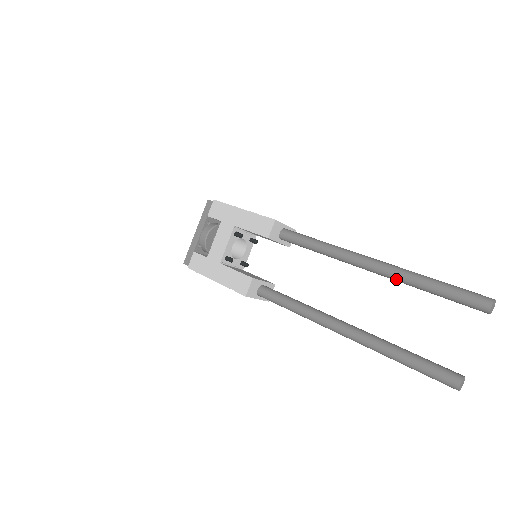
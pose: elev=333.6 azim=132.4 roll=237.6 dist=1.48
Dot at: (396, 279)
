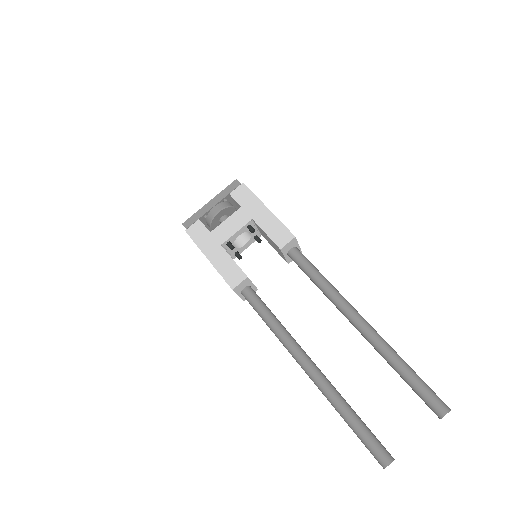
Dot at: (377, 348)
